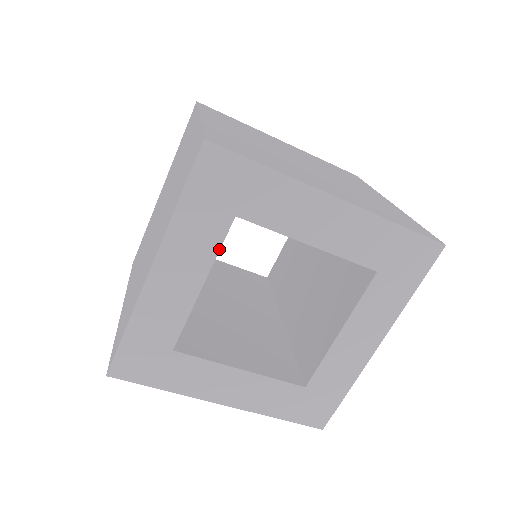
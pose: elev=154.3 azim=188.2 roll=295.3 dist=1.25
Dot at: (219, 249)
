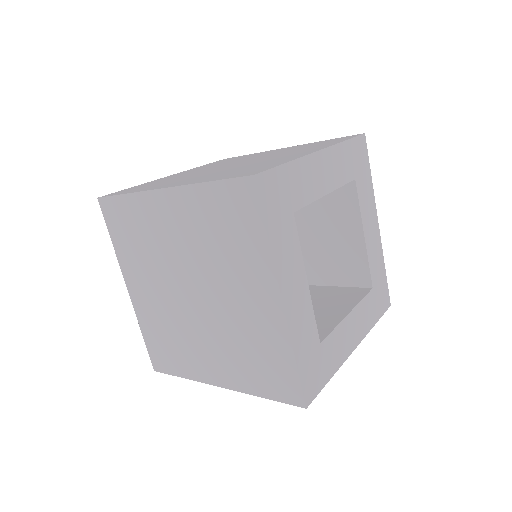
Dot at: (299, 245)
